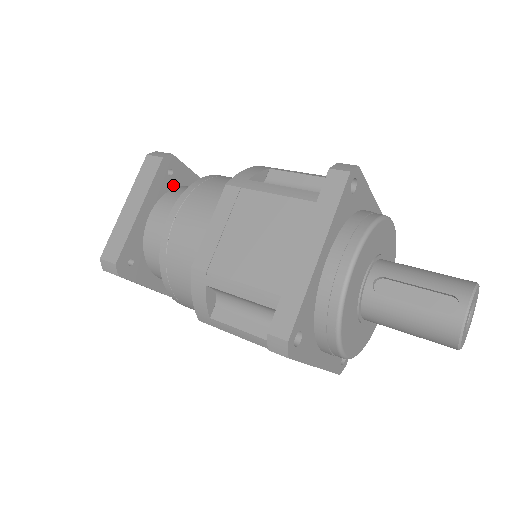
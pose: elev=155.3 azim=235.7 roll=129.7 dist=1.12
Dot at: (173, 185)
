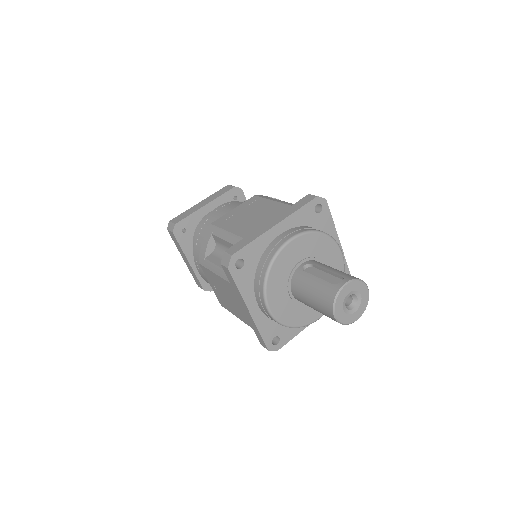
Dot at: occluded
